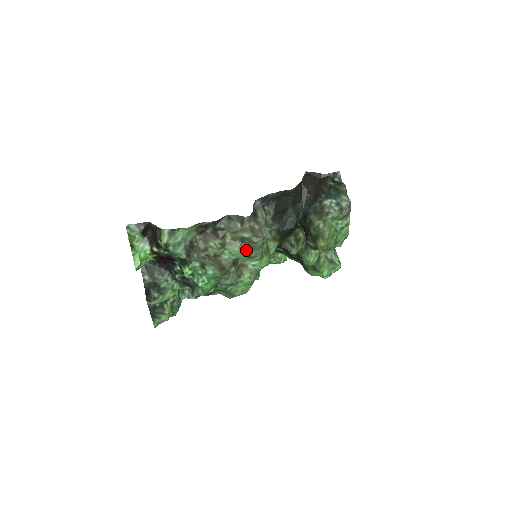
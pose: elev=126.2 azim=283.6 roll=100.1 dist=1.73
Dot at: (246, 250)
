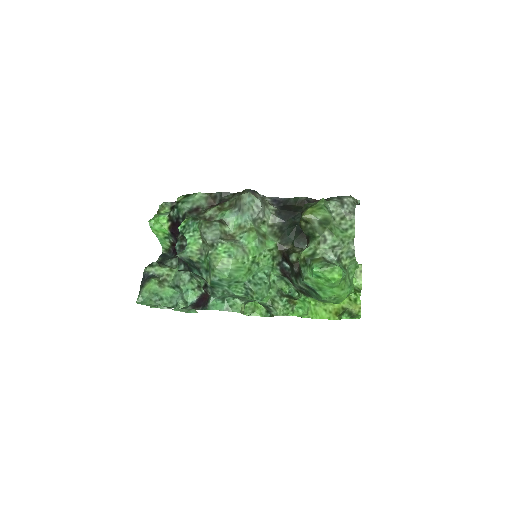
Dot at: (236, 214)
